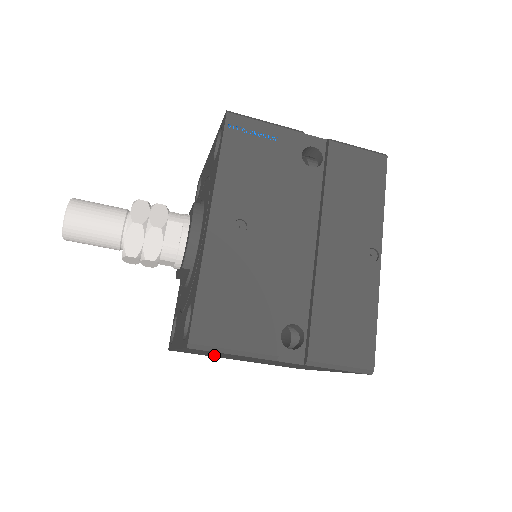
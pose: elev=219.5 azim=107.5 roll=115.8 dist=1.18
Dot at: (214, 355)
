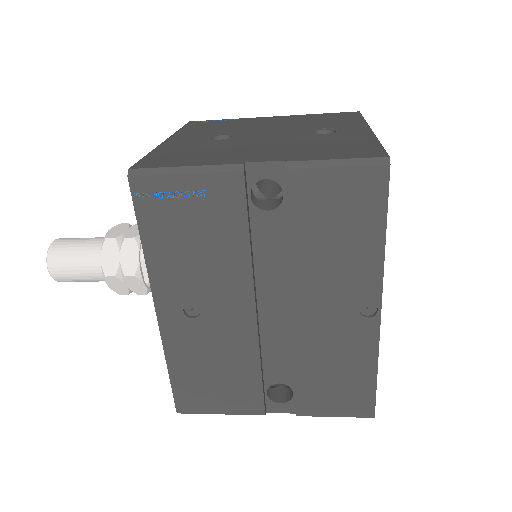
Dot at: occluded
